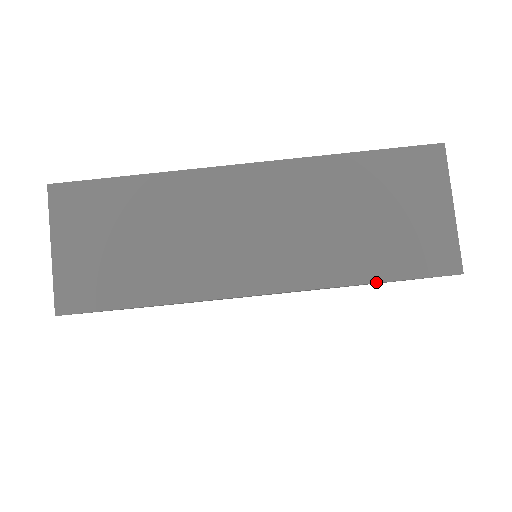
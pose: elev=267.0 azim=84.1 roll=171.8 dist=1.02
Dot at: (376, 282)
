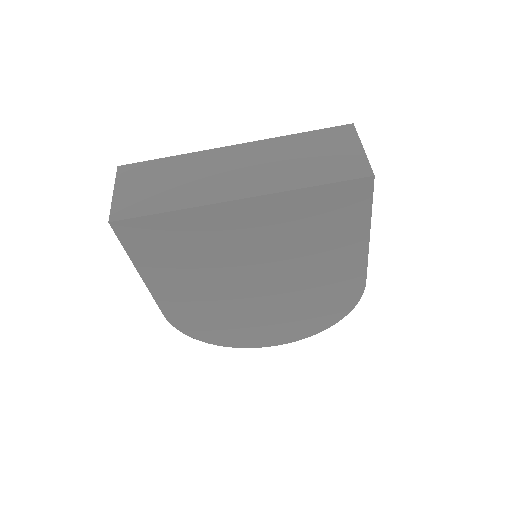
Dot at: (316, 185)
